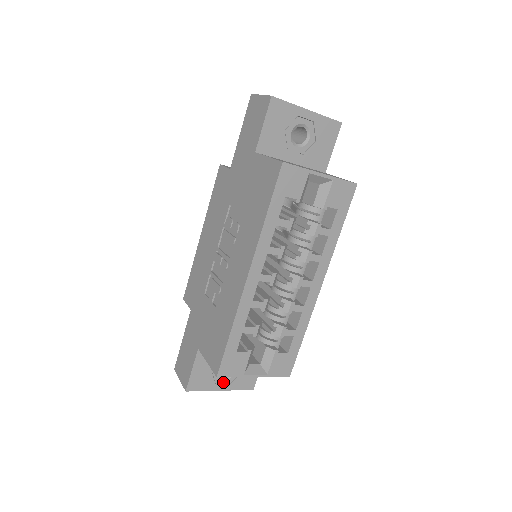
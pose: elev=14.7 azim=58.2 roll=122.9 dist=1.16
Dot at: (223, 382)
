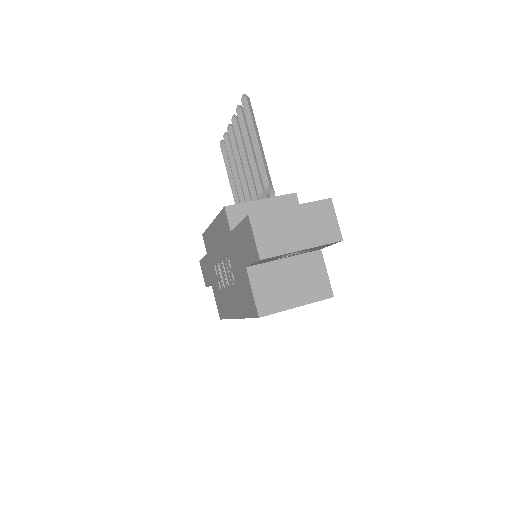
Dot at: occluded
